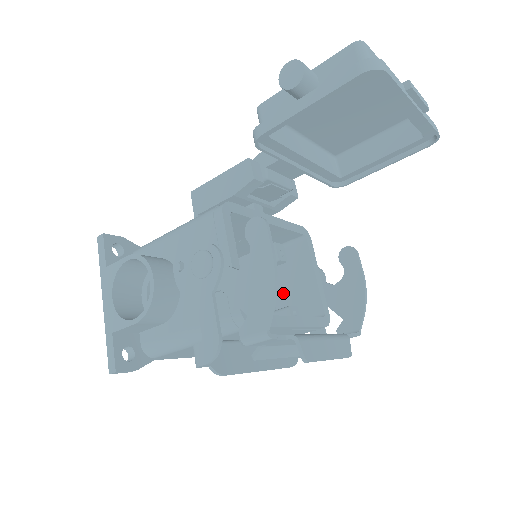
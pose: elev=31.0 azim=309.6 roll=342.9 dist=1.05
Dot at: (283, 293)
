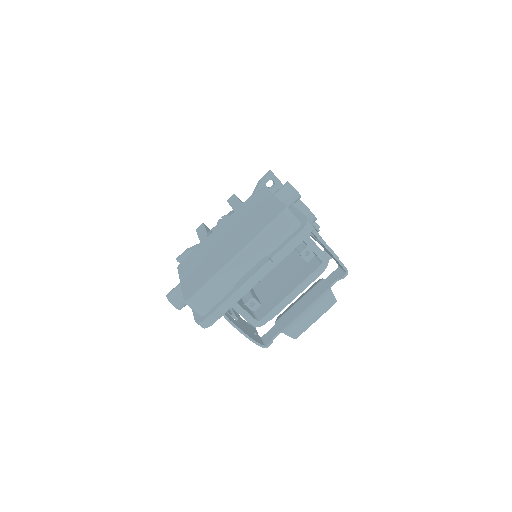
Dot at: occluded
